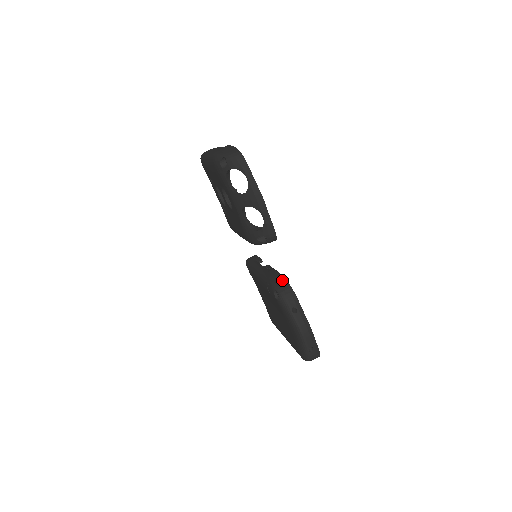
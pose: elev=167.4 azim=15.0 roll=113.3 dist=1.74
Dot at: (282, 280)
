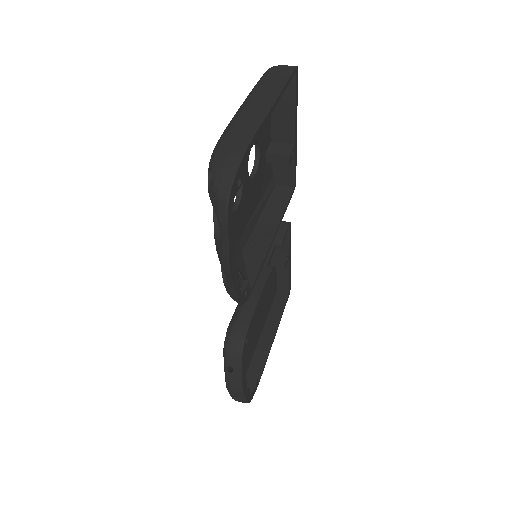
Dot at: (244, 326)
